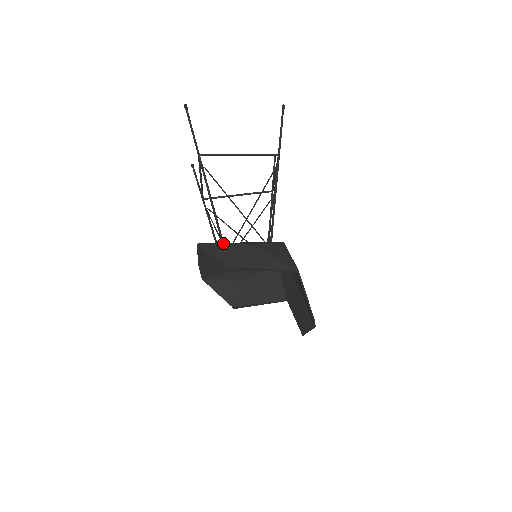
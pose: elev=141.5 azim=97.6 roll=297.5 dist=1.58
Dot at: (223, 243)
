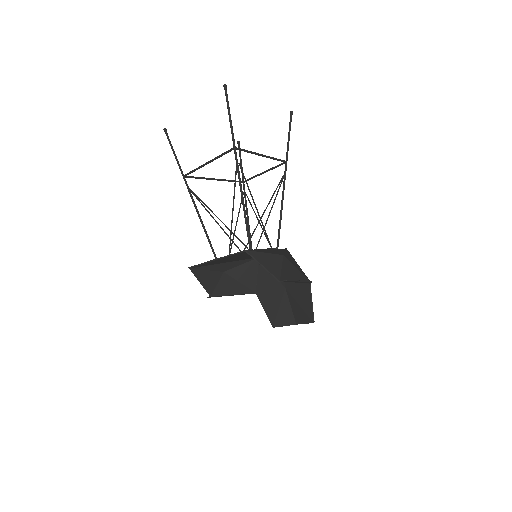
Dot at: (263, 251)
